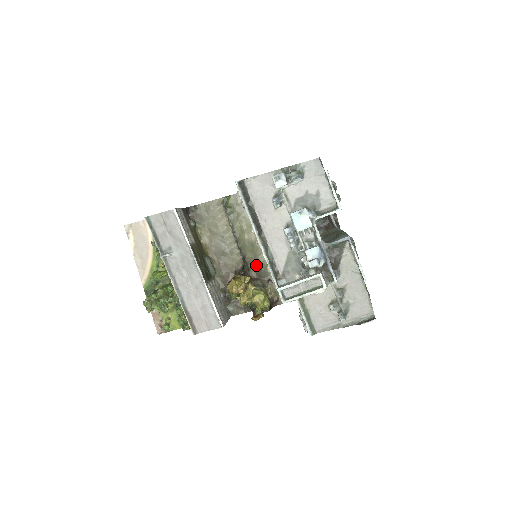
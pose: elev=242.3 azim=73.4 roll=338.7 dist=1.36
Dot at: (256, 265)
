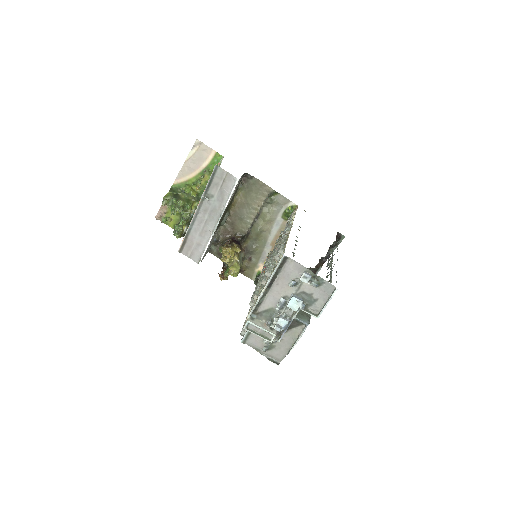
Dot at: (251, 243)
